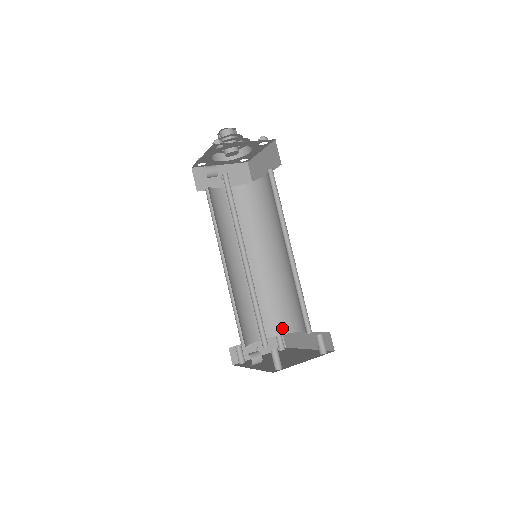
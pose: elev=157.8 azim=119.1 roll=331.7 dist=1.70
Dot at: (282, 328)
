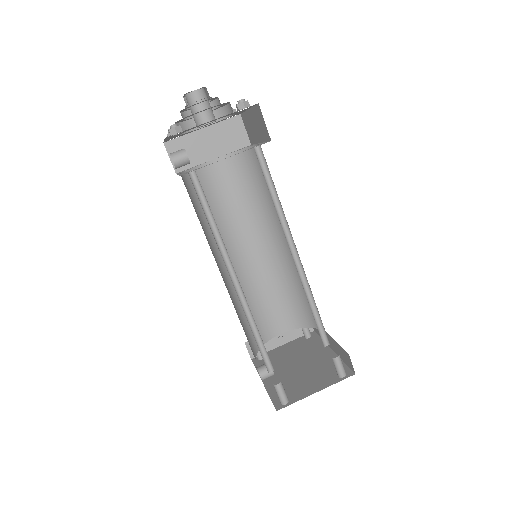
Dot at: (303, 321)
